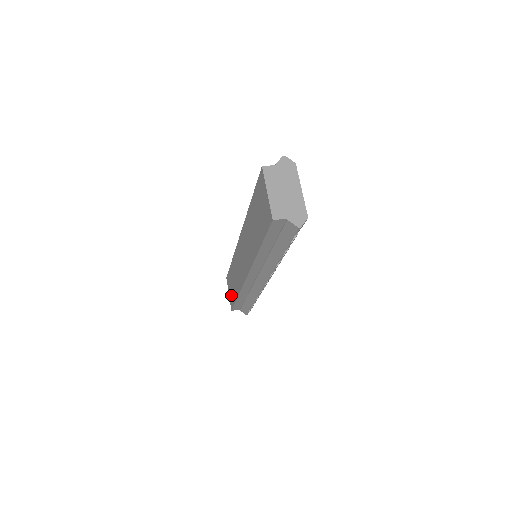
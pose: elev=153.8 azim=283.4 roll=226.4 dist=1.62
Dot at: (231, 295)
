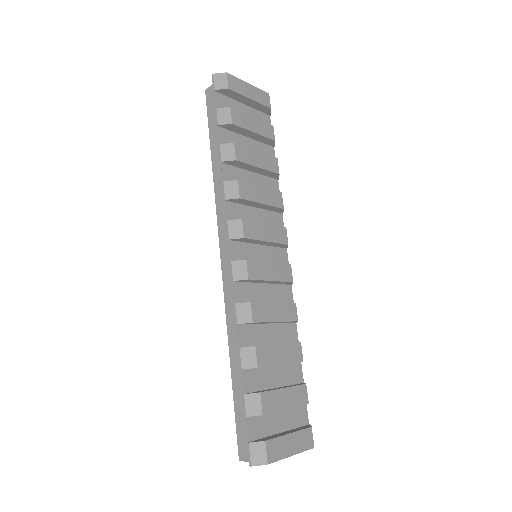
Dot at: occluded
